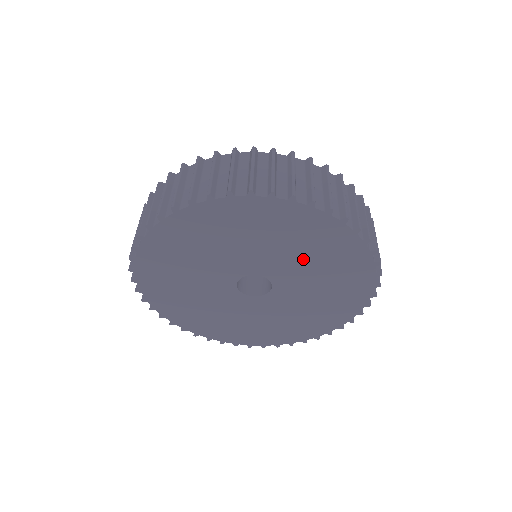
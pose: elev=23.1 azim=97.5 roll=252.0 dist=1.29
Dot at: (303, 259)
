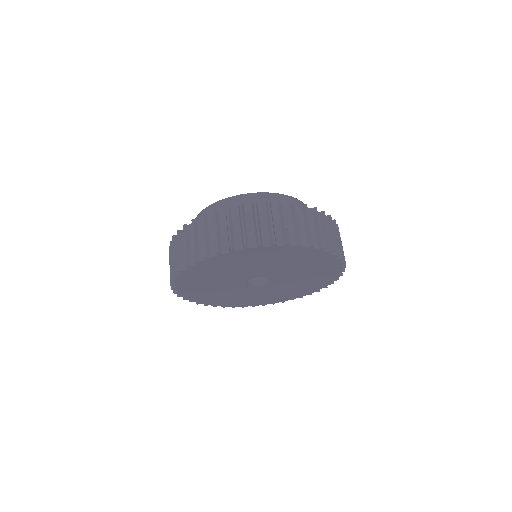
Dot at: (302, 274)
